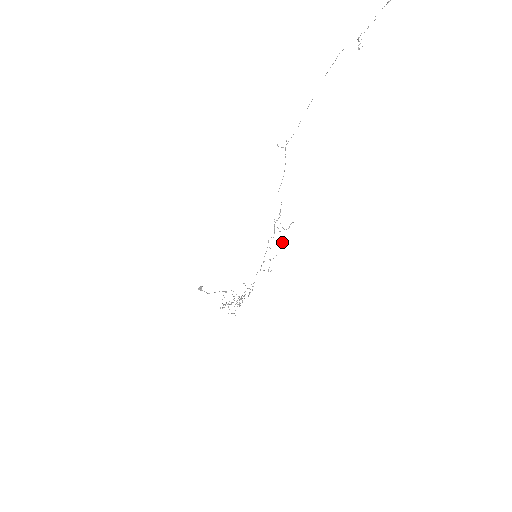
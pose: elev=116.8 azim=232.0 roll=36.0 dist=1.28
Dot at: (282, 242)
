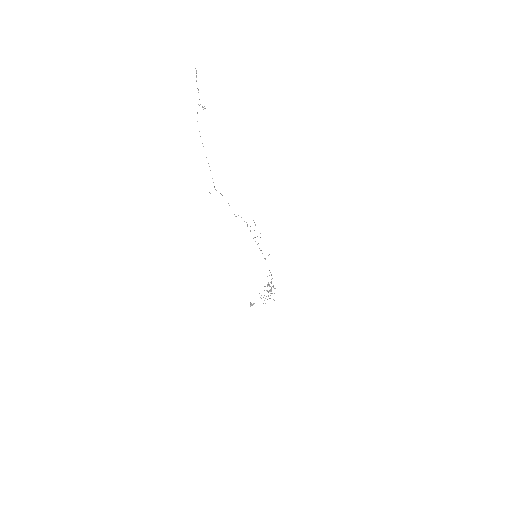
Dot at: occluded
